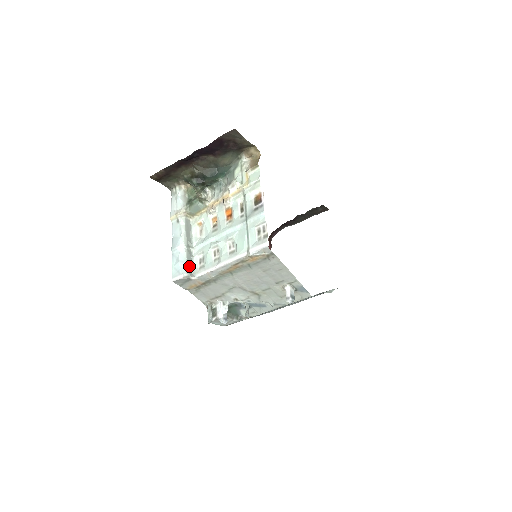
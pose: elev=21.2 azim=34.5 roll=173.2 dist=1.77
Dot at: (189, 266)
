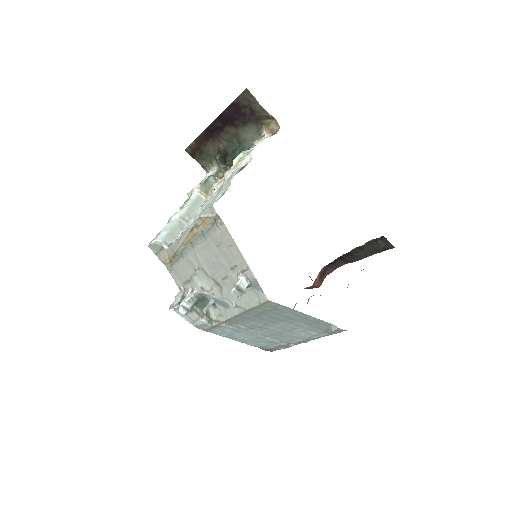
Dot at: (170, 235)
